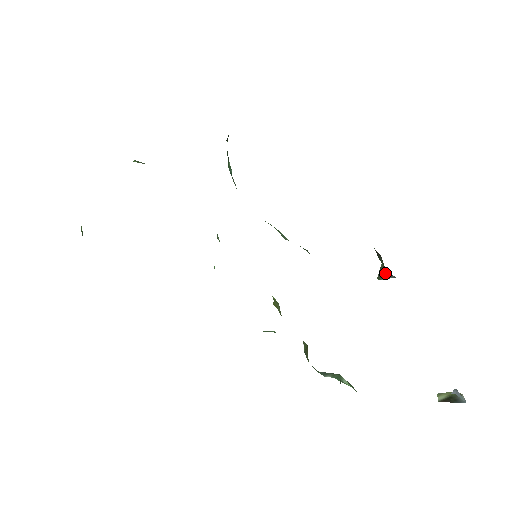
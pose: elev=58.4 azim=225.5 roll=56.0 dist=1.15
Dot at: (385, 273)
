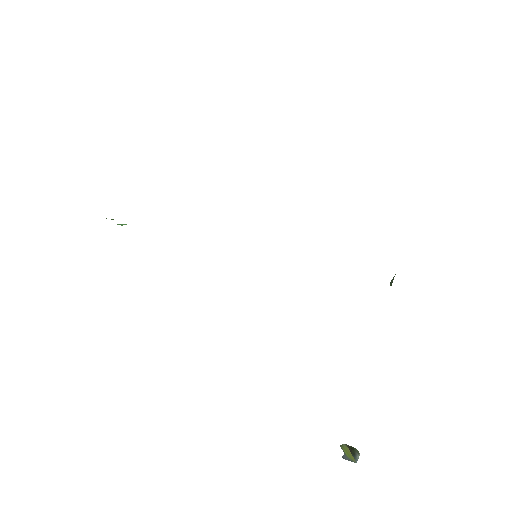
Dot at: occluded
